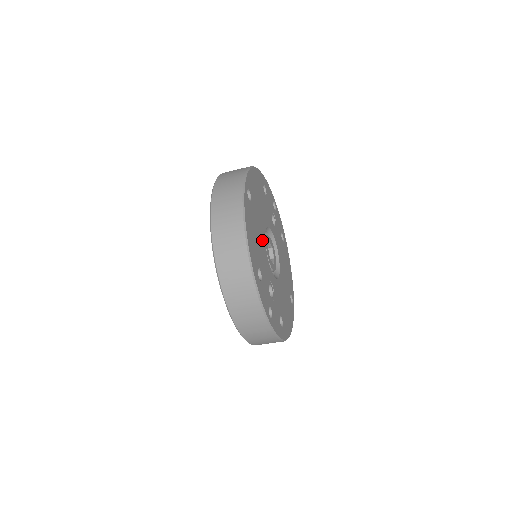
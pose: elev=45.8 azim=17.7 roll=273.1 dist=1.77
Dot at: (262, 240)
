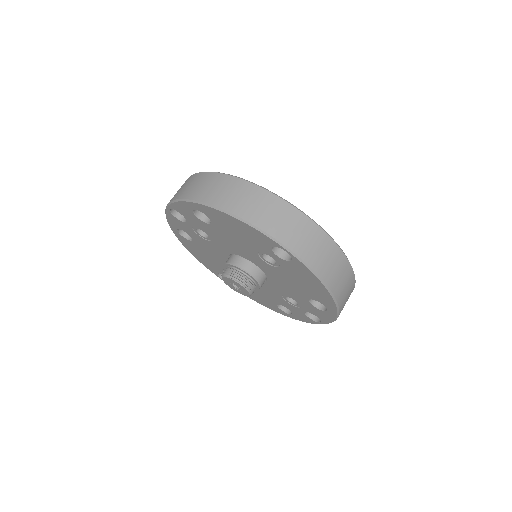
Dot at: occluded
